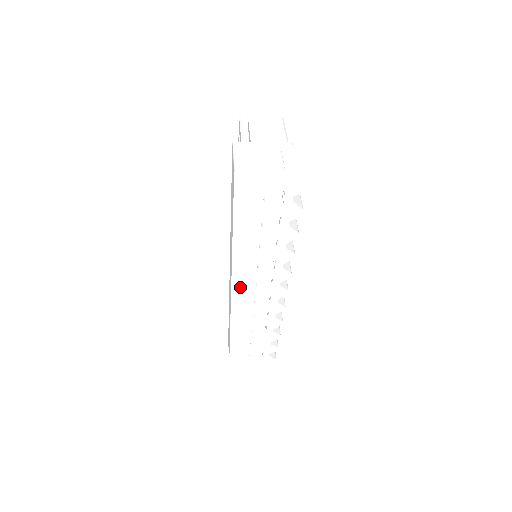
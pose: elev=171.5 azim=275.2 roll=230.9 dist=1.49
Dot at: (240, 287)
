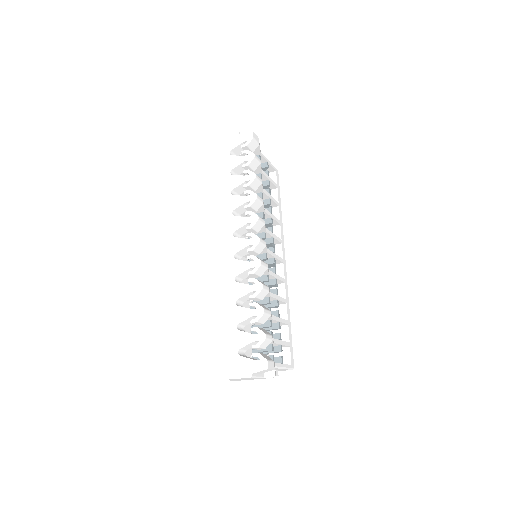
Dot at: (222, 240)
